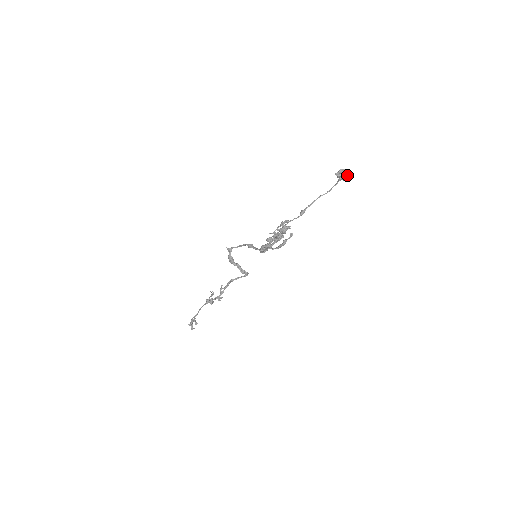
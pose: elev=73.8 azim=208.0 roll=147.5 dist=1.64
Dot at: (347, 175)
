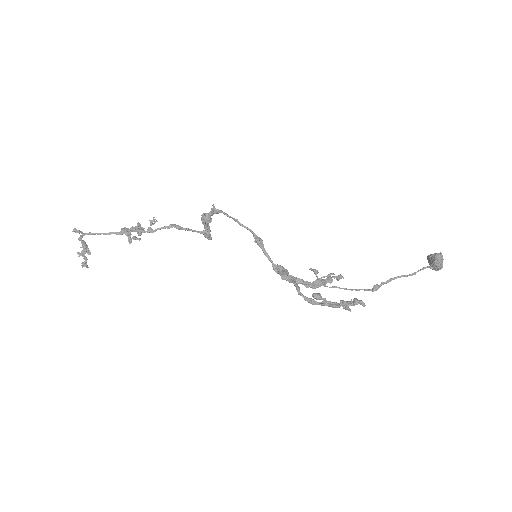
Dot at: (441, 267)
